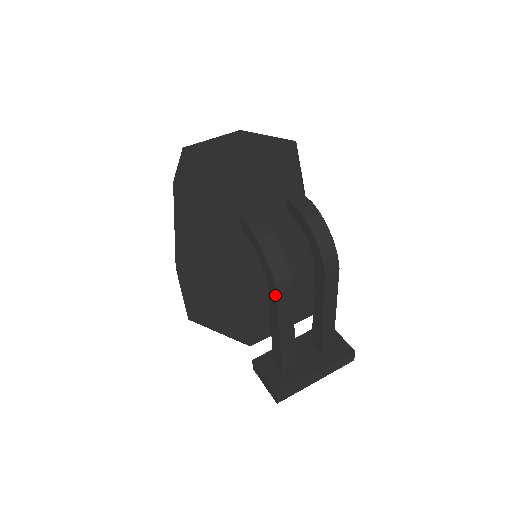
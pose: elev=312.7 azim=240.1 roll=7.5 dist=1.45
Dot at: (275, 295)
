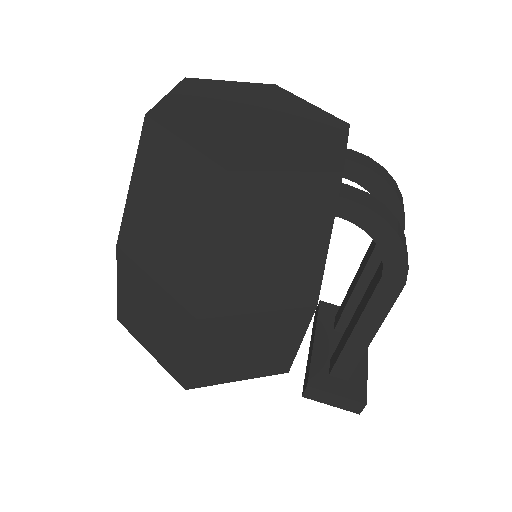
Dot at: (399, 283)
